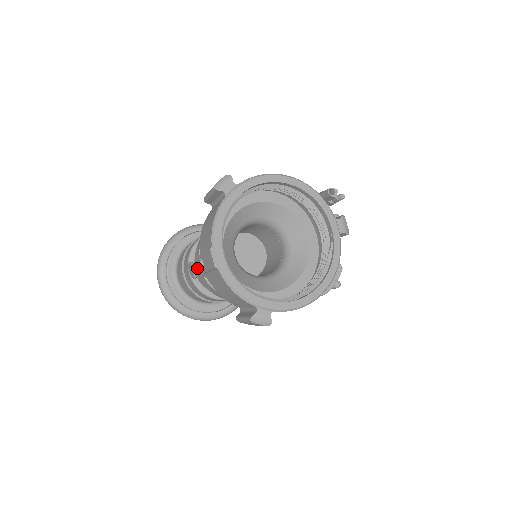
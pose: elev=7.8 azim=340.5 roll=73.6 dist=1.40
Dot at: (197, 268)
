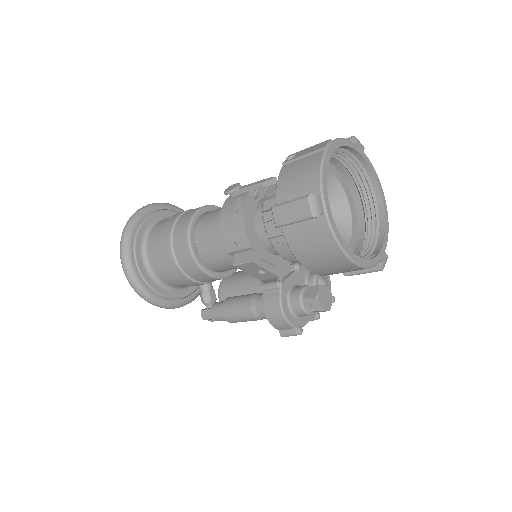
Dot at: (244, 186)
